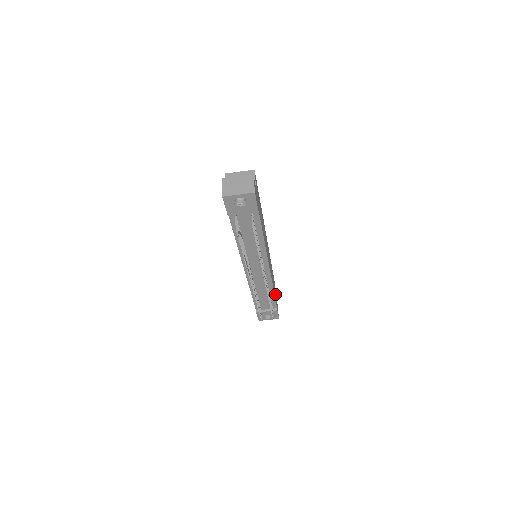
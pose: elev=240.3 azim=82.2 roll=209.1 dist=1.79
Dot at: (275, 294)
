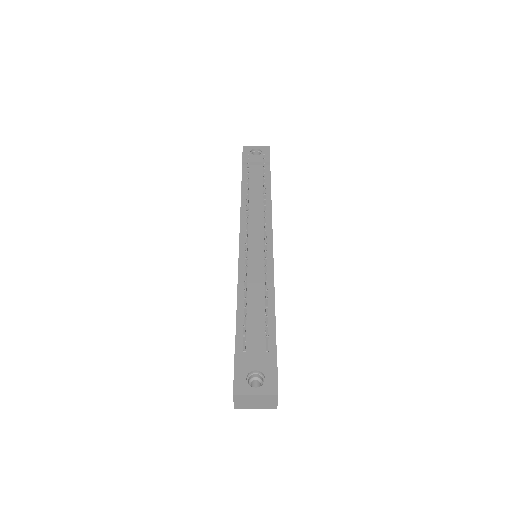
Dot at: occluded
